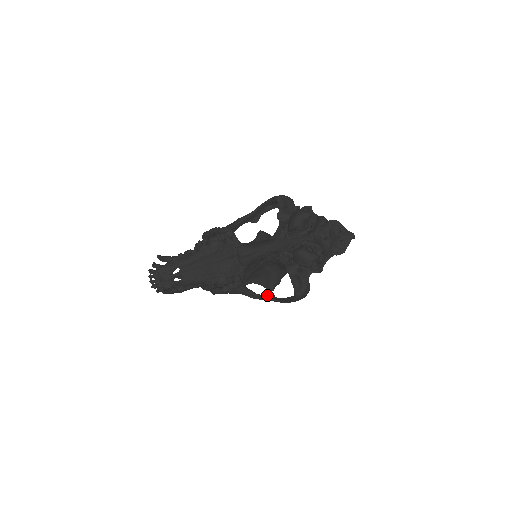
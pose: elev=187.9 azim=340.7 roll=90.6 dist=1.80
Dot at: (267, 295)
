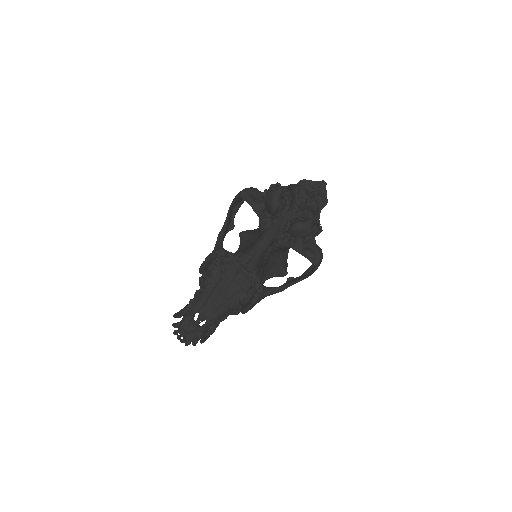
Dot at: (287, 281)
